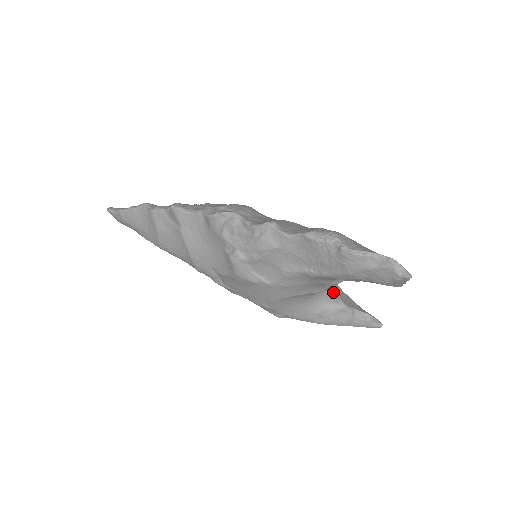
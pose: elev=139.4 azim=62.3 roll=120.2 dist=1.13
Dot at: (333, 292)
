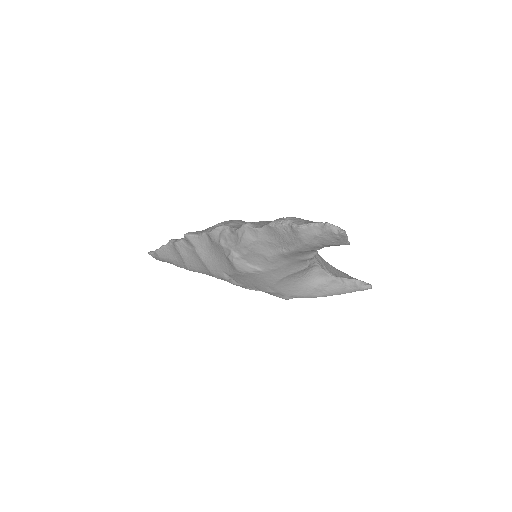
Dot at: (320, 268)
